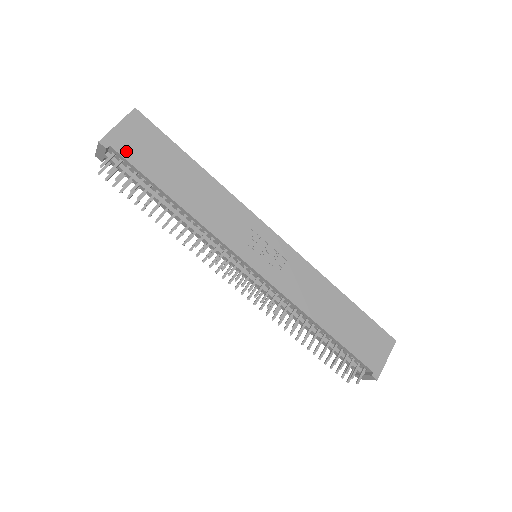
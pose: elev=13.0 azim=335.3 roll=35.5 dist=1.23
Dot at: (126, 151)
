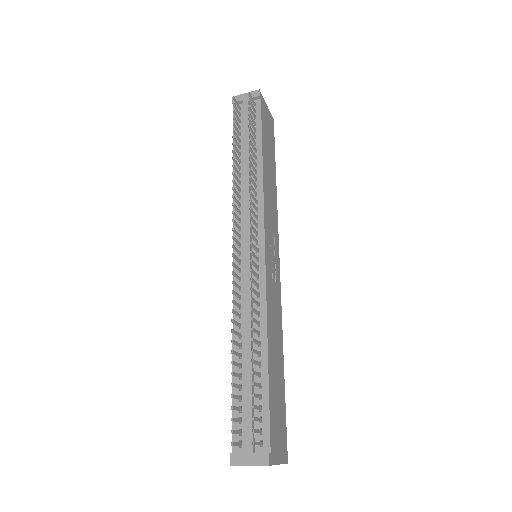
Dot at: (263, 112)
